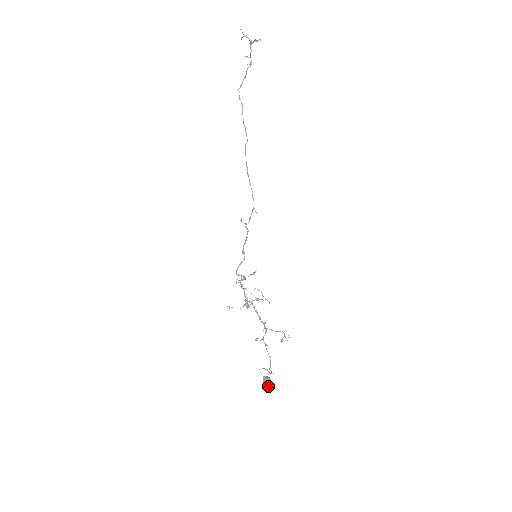
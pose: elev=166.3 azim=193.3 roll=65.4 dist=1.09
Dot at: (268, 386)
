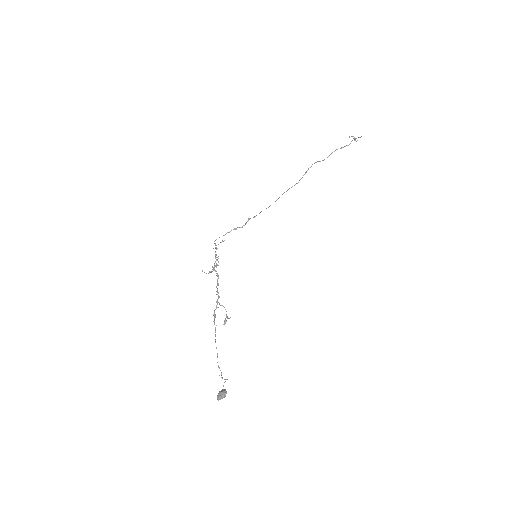
Dot at: (218, 397)
